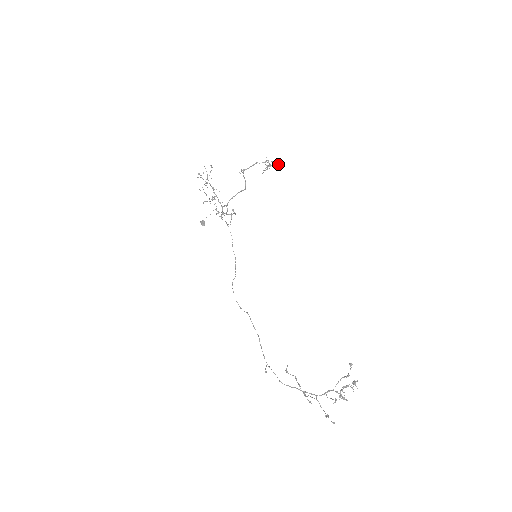
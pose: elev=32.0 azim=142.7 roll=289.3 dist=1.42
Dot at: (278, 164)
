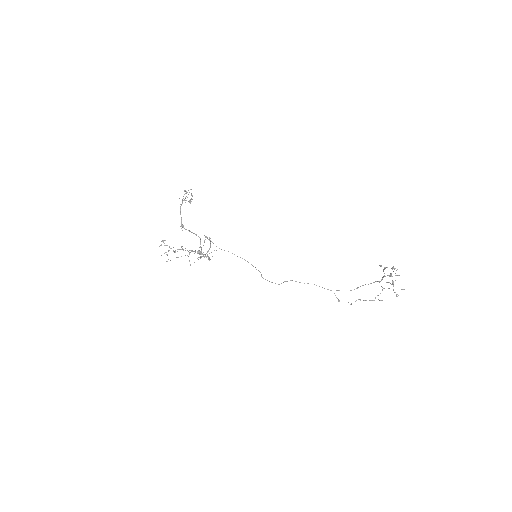
Dot at: (191, 193)
